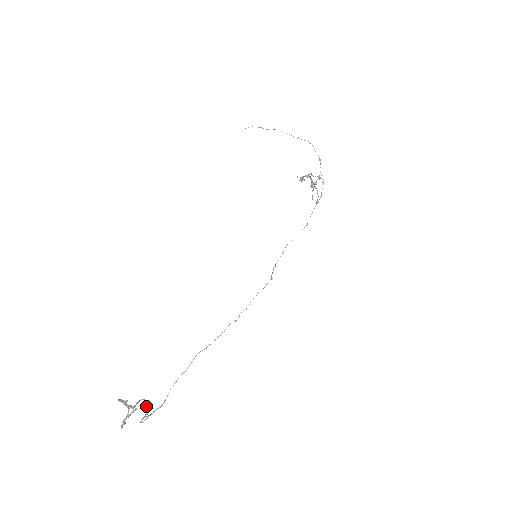
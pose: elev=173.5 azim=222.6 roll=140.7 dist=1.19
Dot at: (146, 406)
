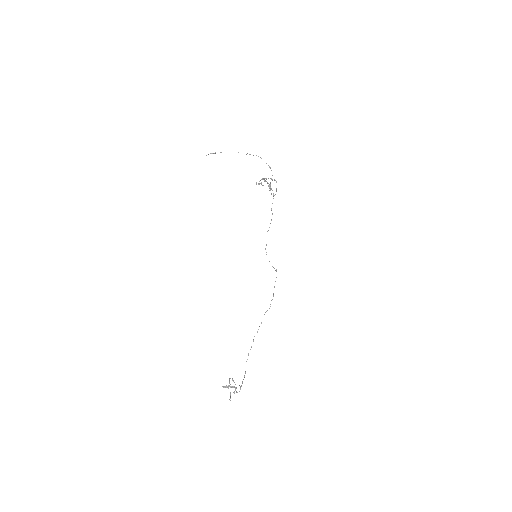
Dot at: (233, 381)
